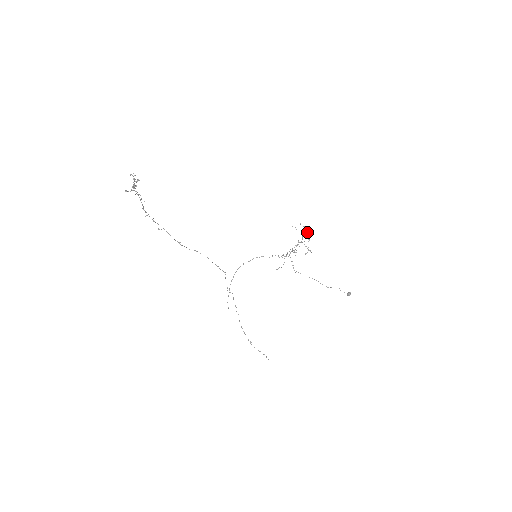
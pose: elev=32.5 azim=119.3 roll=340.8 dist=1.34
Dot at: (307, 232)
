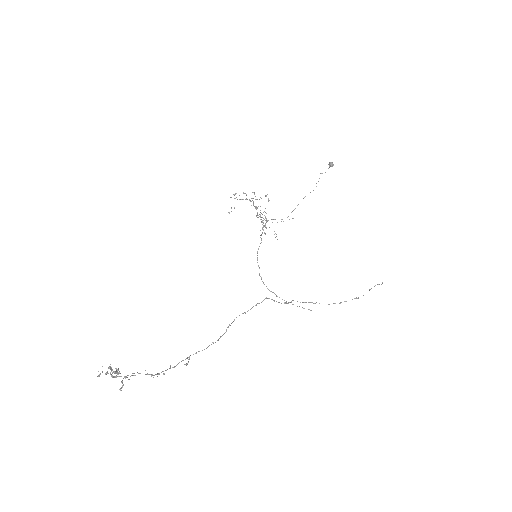
Dot at: occluded
